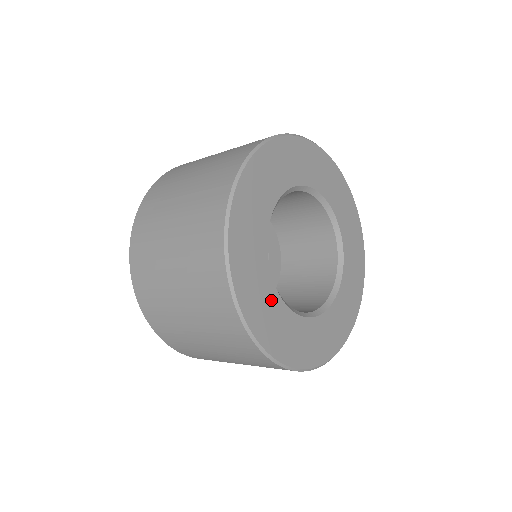
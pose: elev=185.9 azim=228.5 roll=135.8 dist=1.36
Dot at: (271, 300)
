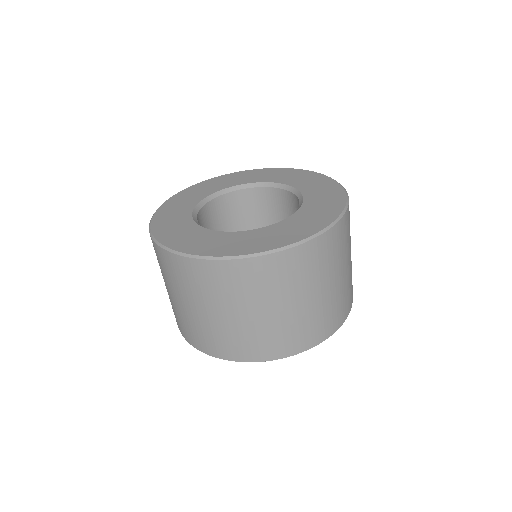
Dot at: (231, 238)
